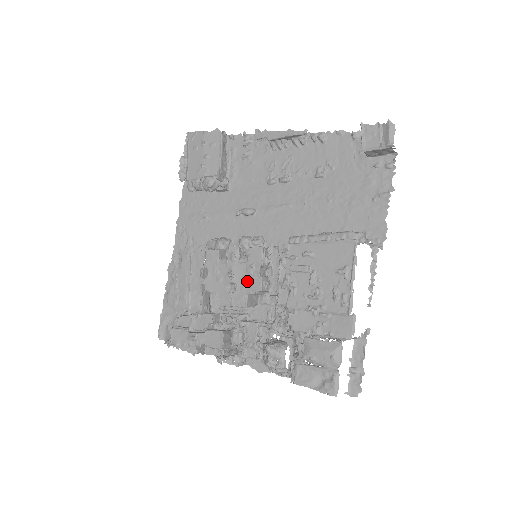
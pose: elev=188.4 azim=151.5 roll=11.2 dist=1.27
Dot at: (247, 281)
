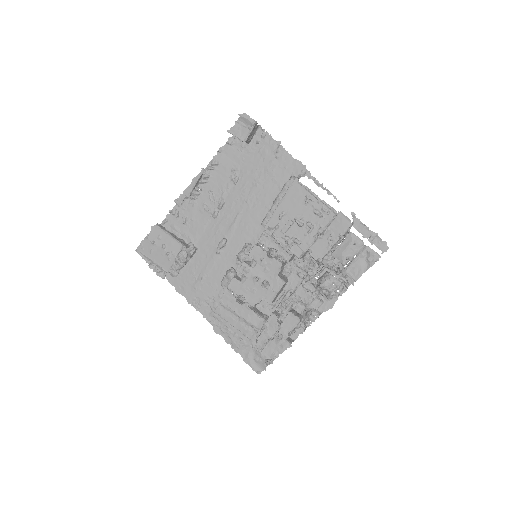
Dot at: (269, 271)
